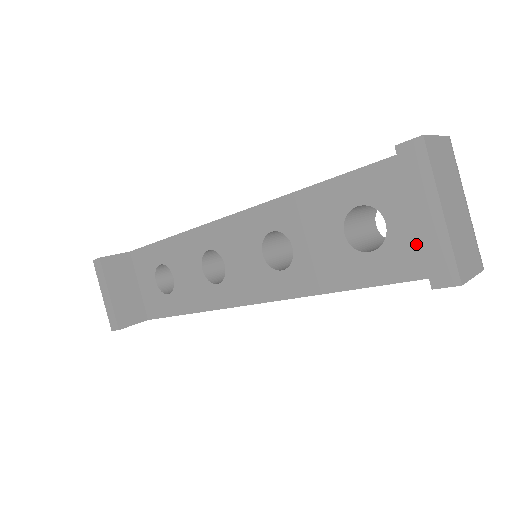
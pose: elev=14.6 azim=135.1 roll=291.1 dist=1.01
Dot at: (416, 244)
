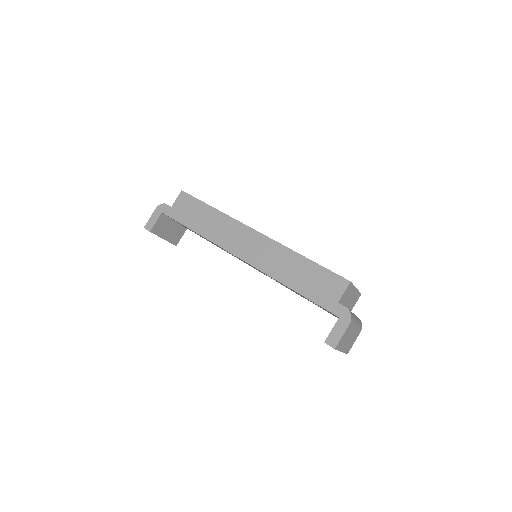
Dot at: (337, 317)
